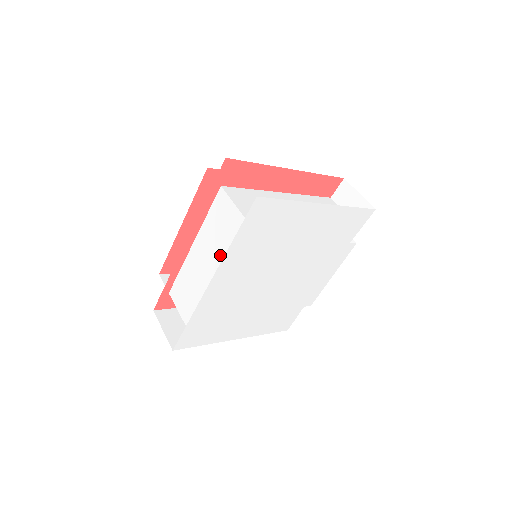
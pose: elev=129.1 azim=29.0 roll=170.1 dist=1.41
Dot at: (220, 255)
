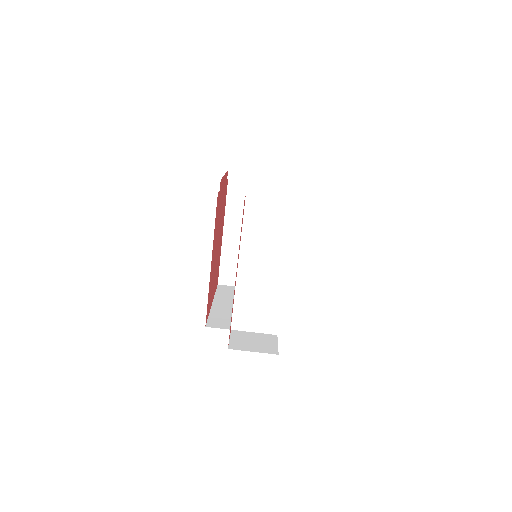
Dot at: occluded
